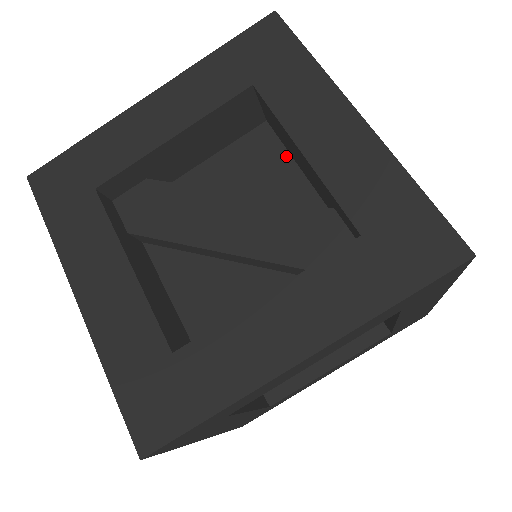
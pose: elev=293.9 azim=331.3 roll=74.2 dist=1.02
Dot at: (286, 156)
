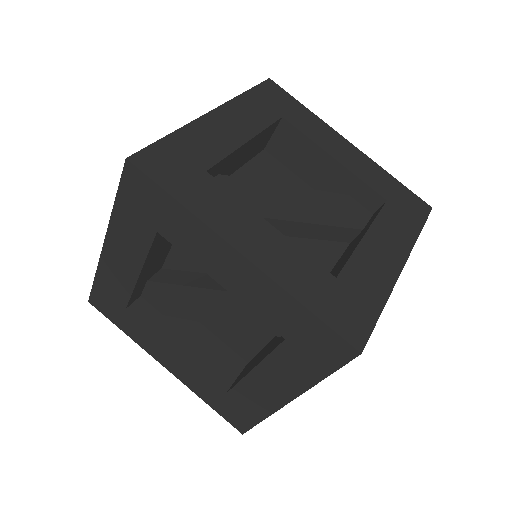
Dot at: (245, 165)
